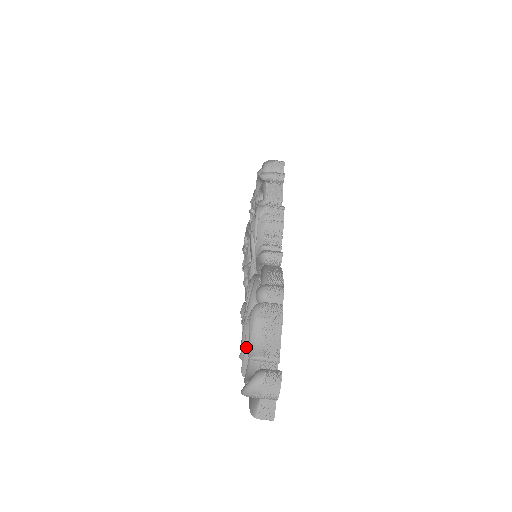
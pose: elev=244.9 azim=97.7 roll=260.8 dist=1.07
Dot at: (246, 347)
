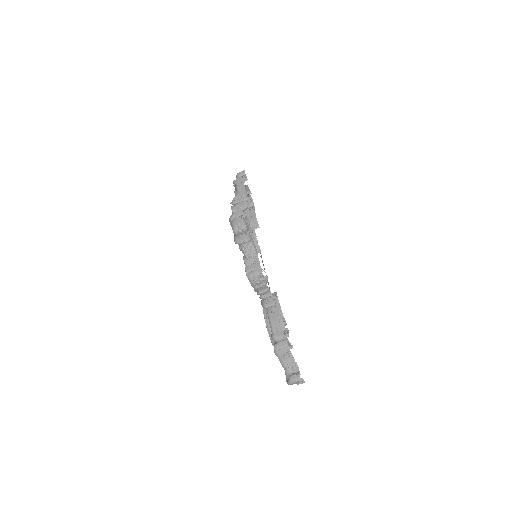
Dot at: occluded
